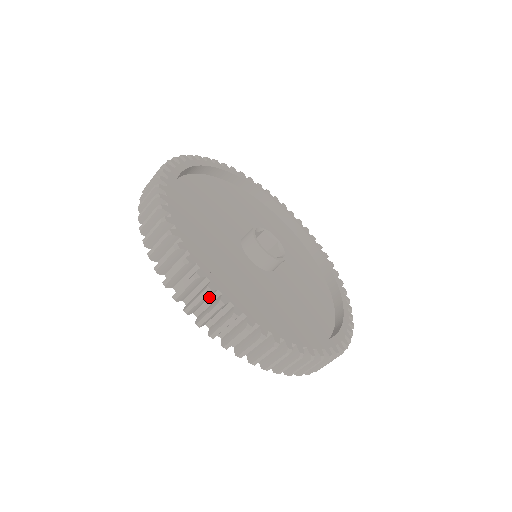
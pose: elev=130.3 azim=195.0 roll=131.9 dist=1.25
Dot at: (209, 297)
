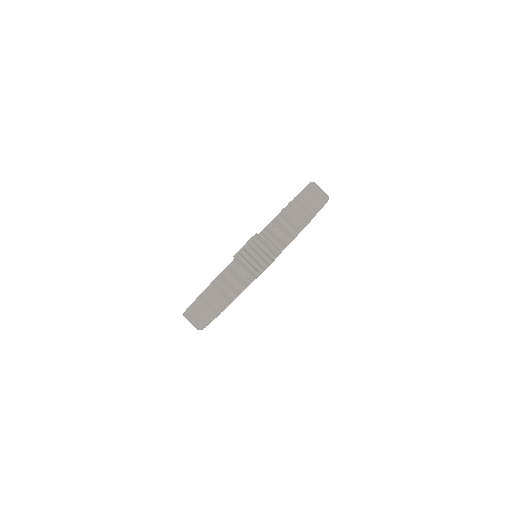
Dot at: occluded
